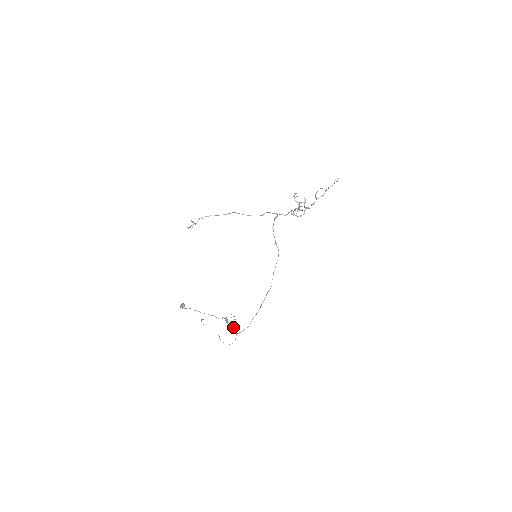
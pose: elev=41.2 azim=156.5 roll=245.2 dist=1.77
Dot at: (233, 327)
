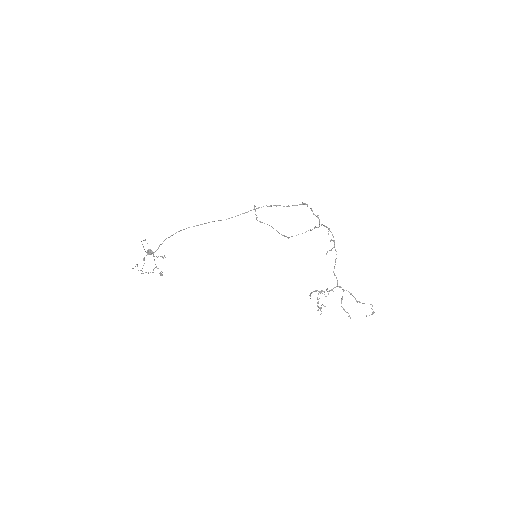
Dot at: occluded
